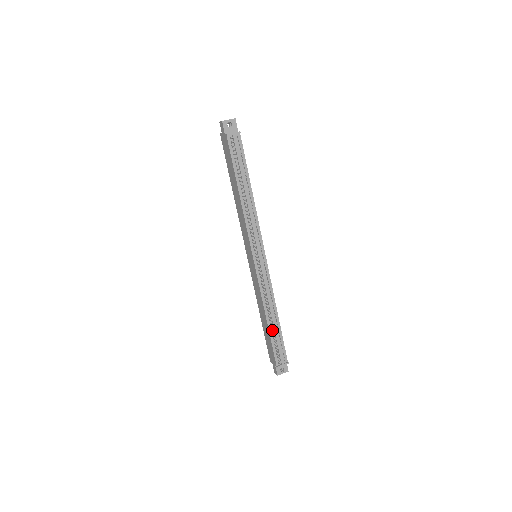
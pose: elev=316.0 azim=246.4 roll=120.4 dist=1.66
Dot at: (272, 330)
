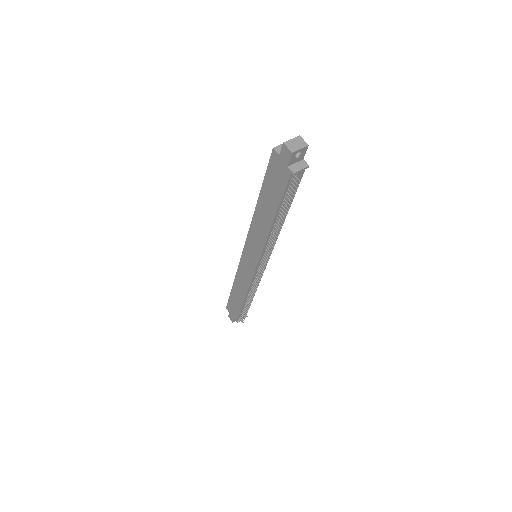
Dot at: (247, 306)
